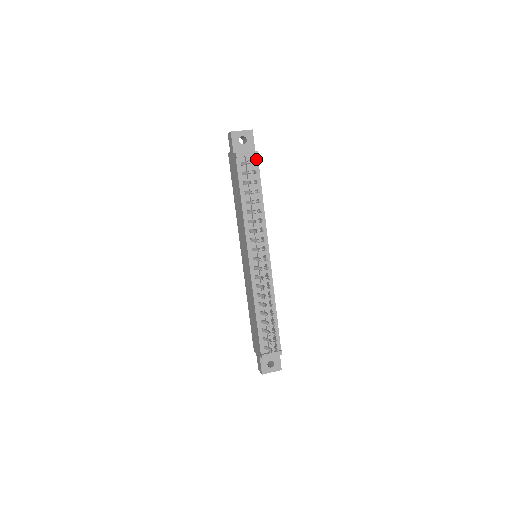
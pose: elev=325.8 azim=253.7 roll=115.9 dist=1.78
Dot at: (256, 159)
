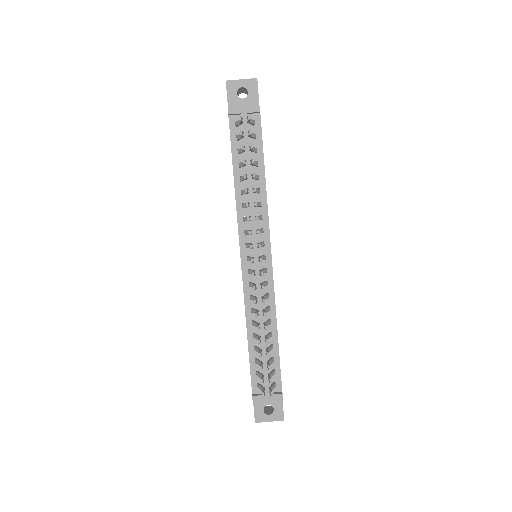
Dot at: (258, 118)
